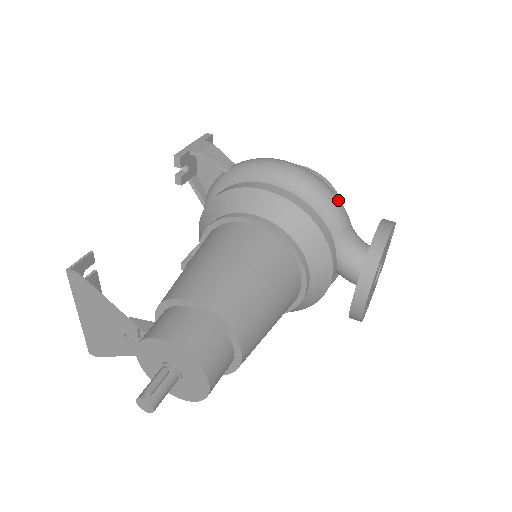
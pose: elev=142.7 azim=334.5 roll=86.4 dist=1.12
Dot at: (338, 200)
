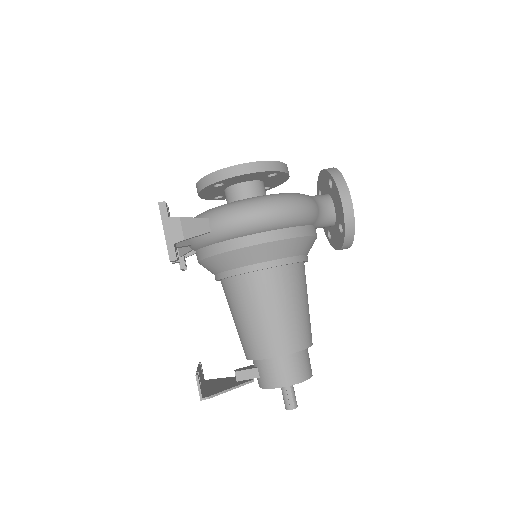
Dot at: (308, 204)
